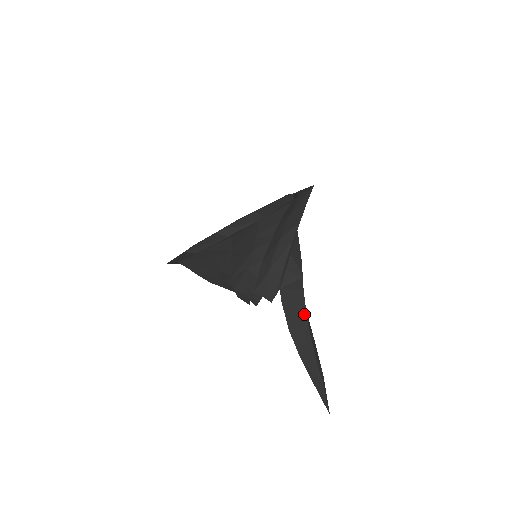
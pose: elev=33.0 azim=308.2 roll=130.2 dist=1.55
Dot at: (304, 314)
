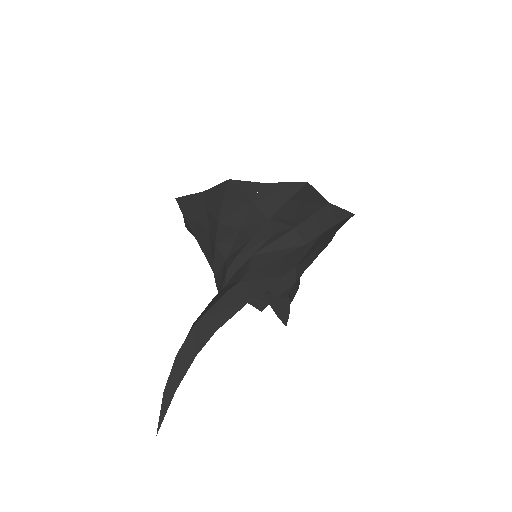
Dot at: (204, 313)
